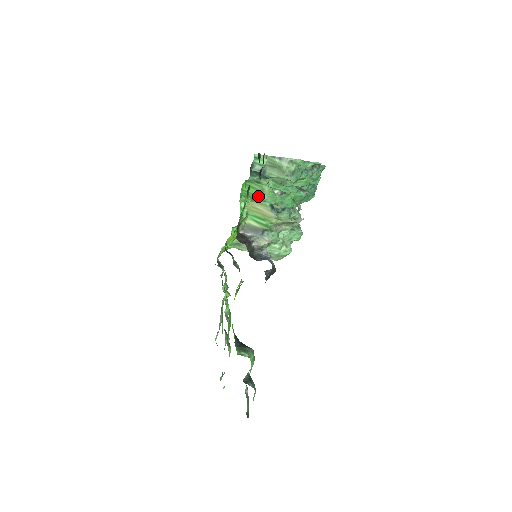
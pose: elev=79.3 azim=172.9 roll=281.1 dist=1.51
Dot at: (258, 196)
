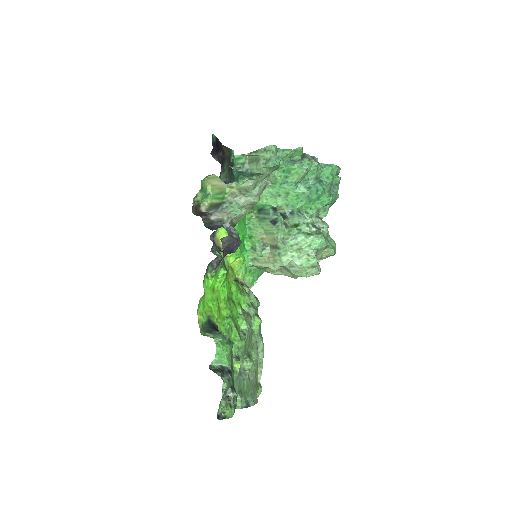
Dot at: occluded
